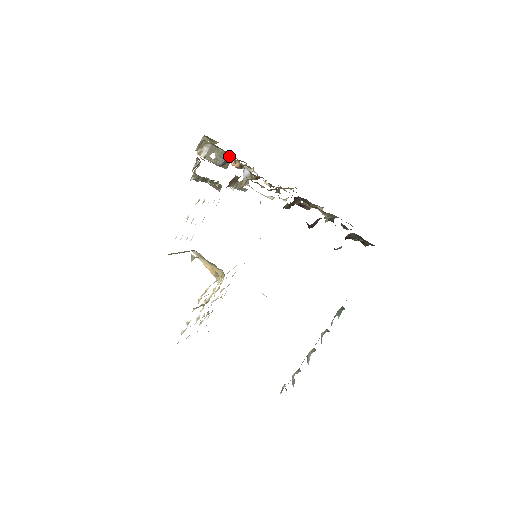
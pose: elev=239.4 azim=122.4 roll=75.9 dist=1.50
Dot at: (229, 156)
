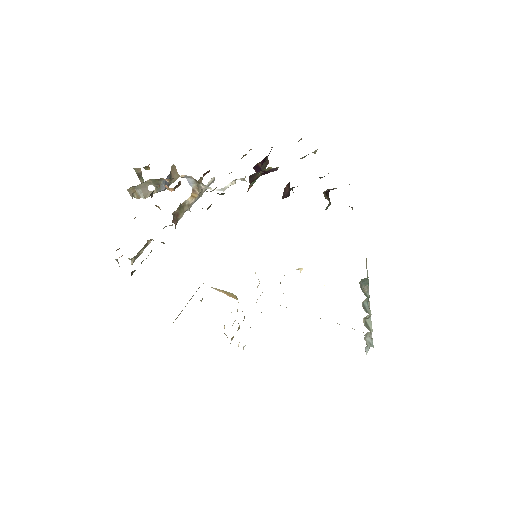
Dot at: (159, 186)
